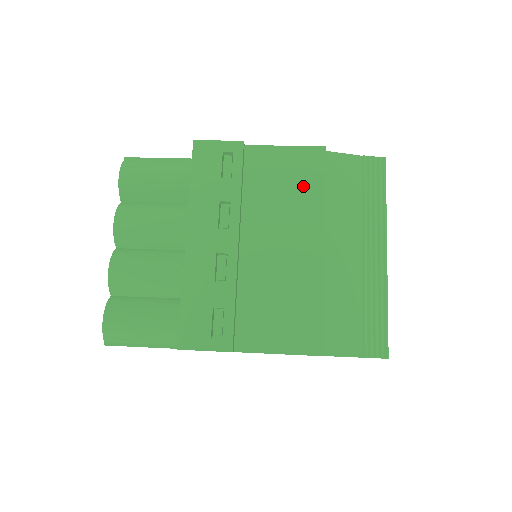
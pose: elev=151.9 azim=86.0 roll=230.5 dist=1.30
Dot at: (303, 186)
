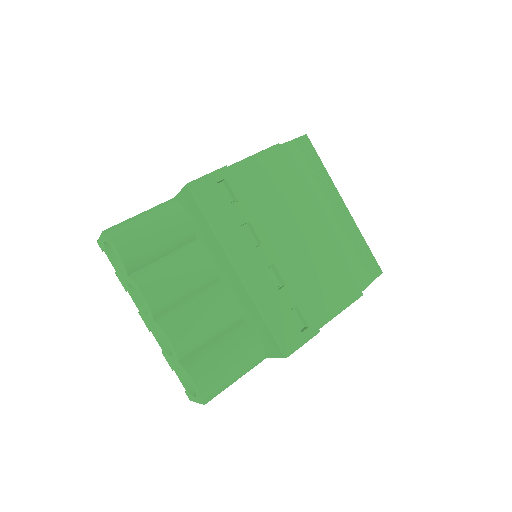
Dot at: (283, 182)
